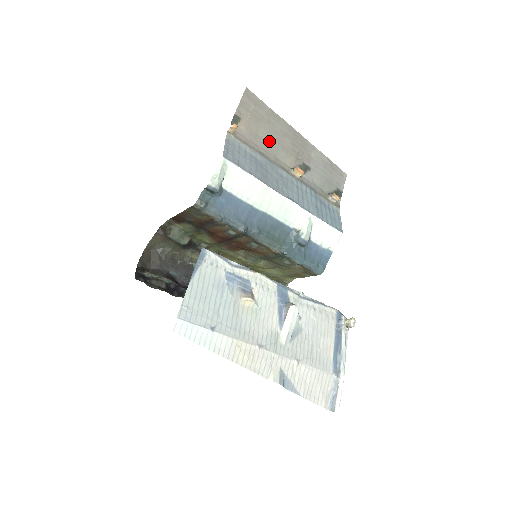
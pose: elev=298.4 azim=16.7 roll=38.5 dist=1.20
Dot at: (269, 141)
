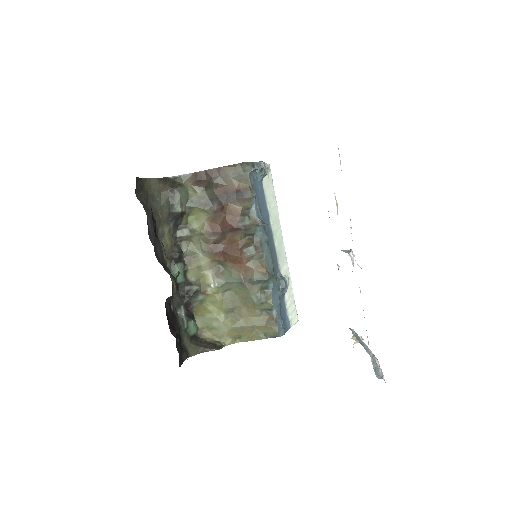
Dot at: occluded
